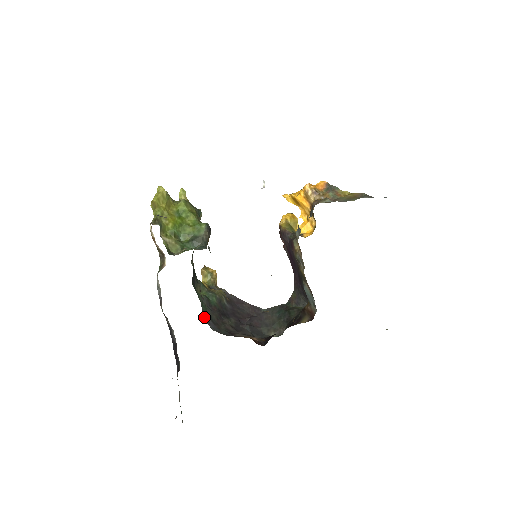
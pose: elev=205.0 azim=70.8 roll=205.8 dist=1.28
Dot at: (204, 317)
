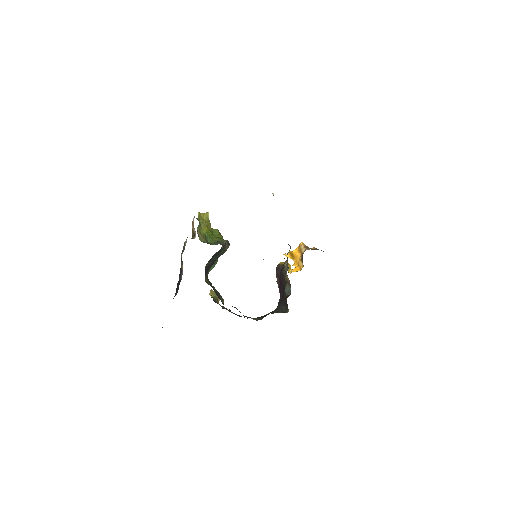
Dot at: (207, 276)
